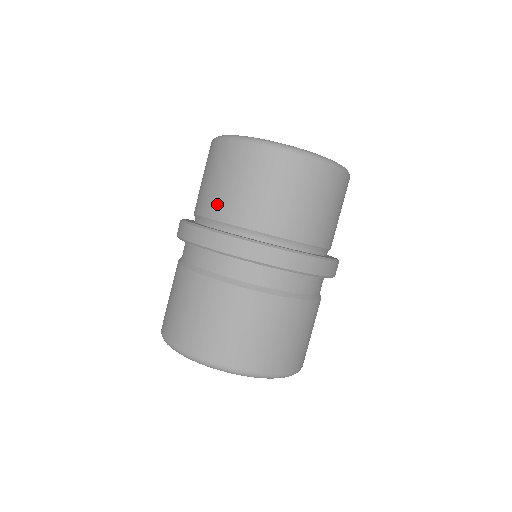
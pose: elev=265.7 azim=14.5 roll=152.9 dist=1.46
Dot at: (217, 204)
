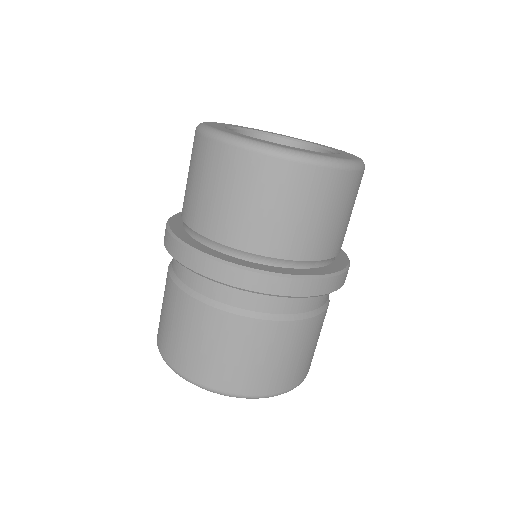
Dot at: occluded
